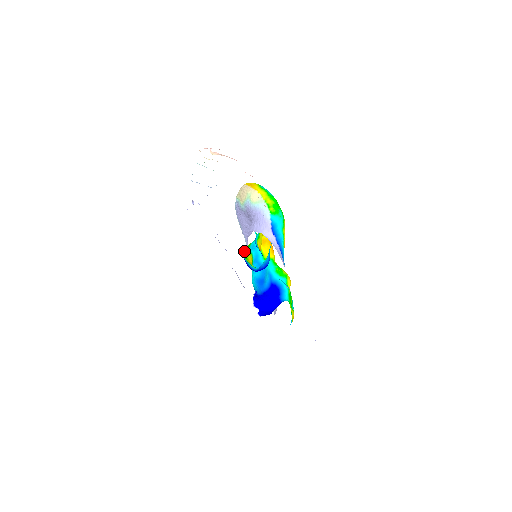
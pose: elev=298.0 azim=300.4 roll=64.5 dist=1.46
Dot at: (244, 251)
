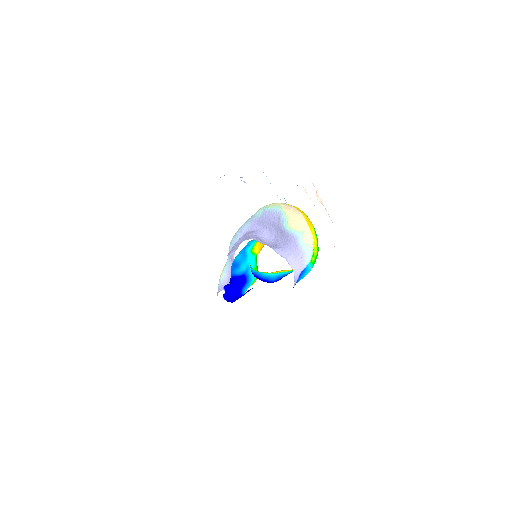
Dot at: occluded
